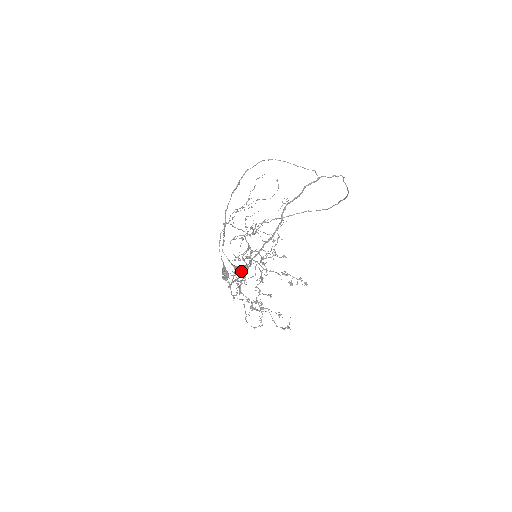
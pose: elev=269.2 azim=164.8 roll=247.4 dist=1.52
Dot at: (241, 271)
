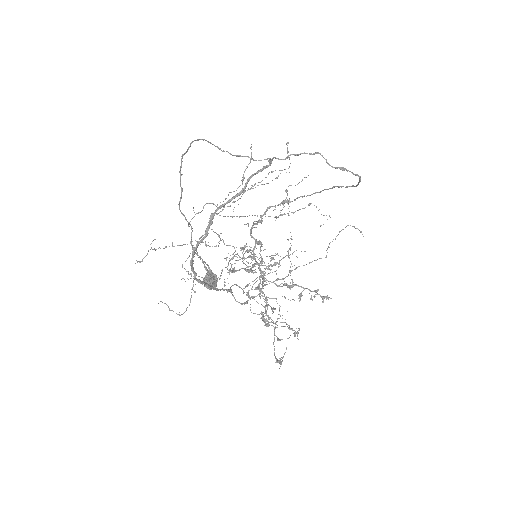
Dot at: occluded
